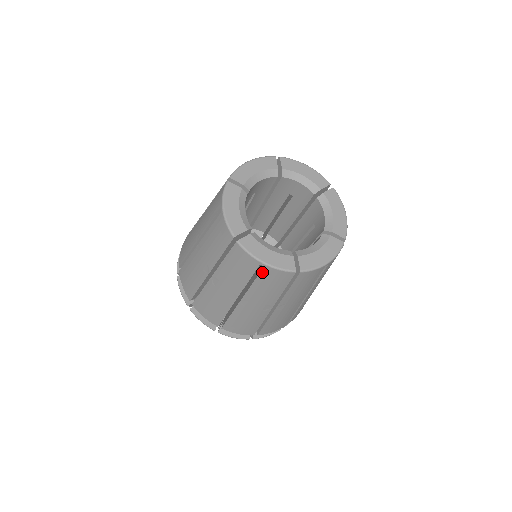
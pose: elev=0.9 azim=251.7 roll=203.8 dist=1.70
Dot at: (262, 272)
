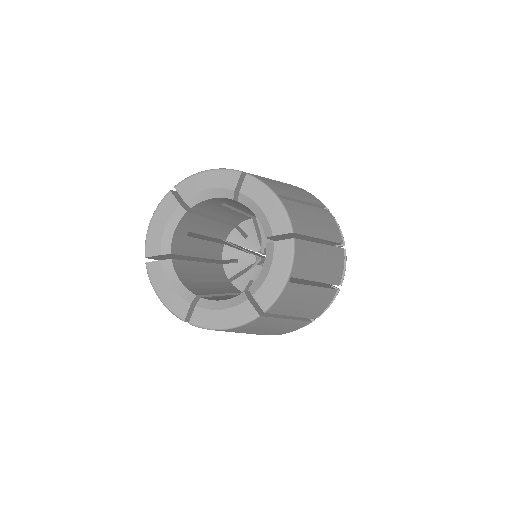
Dot at: occluded
